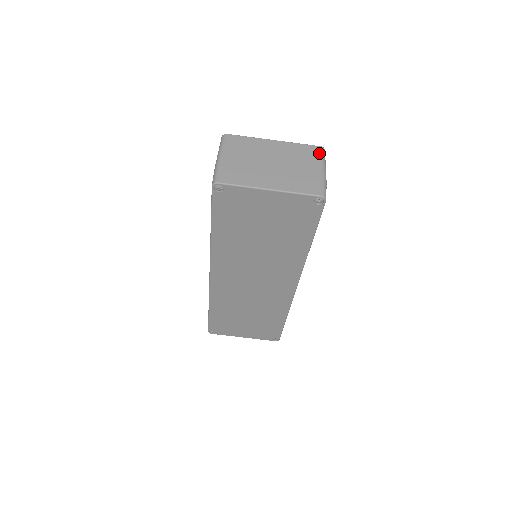
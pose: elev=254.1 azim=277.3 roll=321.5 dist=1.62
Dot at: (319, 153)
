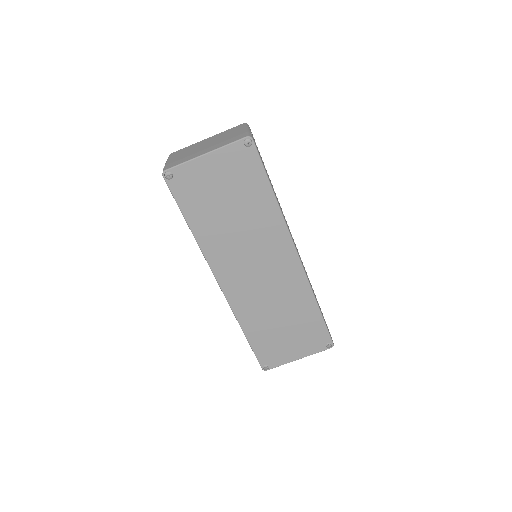
Dot at: (242, 126)
